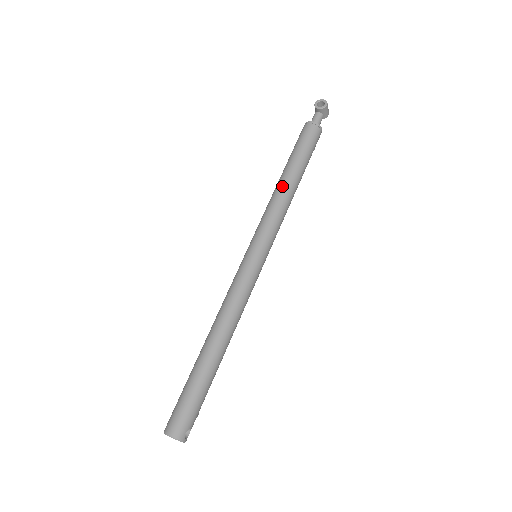
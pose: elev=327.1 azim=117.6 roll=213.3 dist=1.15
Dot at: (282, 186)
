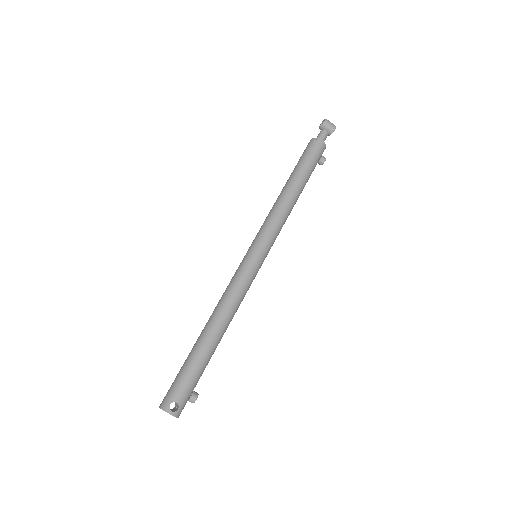
Dot at: (279, 195)
